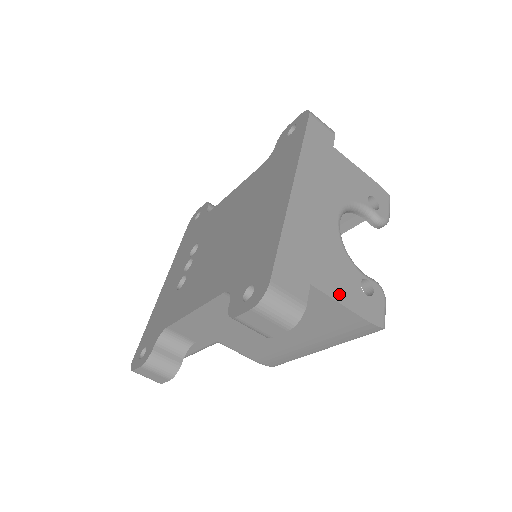
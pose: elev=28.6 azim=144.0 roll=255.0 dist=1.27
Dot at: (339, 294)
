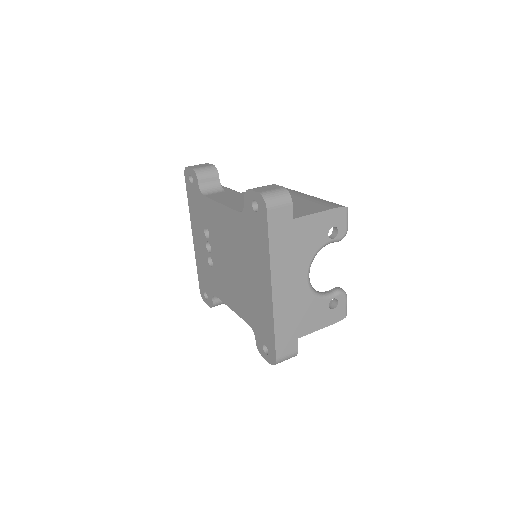
Dot at: (316, 326)
